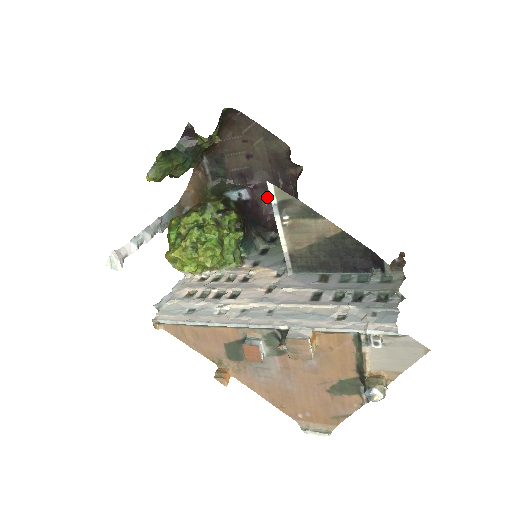
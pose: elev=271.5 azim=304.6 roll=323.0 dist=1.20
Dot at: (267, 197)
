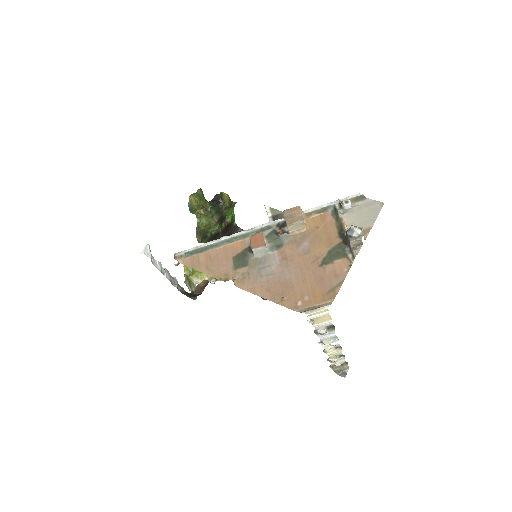
Dot at: occluded
